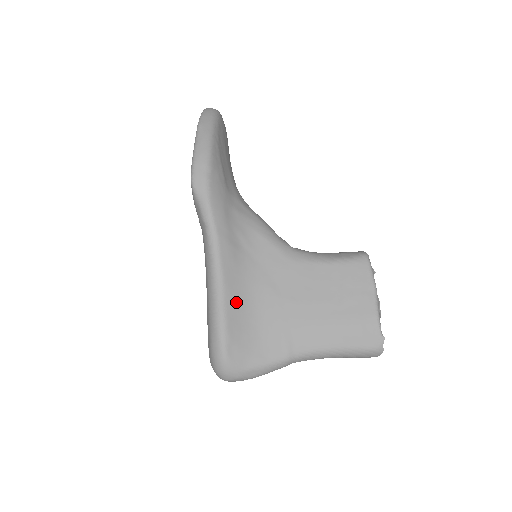
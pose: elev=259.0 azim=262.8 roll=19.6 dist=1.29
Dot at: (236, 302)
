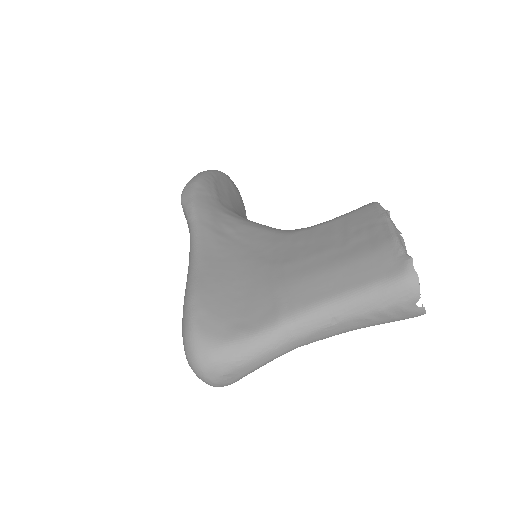
Dot at: (214, 275)
